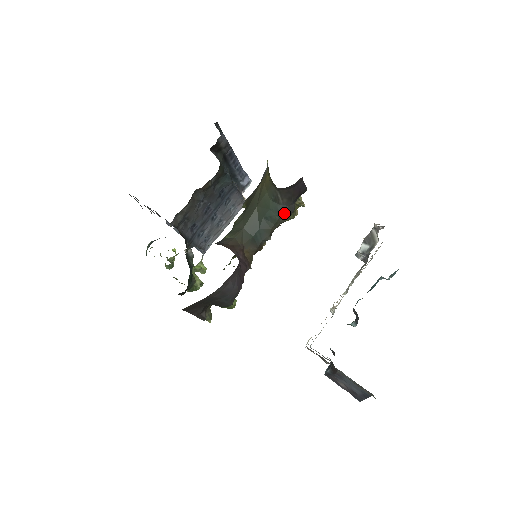
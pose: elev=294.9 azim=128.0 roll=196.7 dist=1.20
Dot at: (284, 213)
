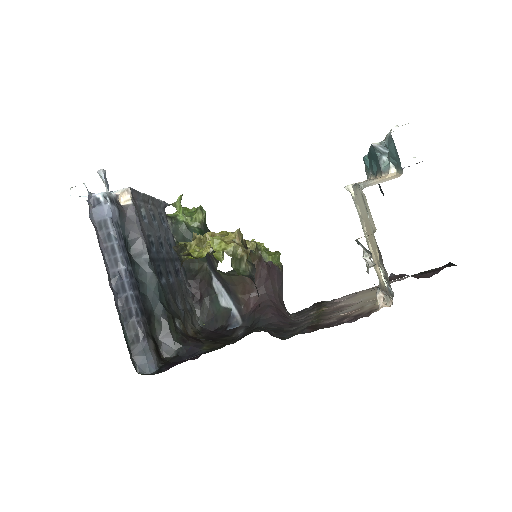
Dot at: occluded
